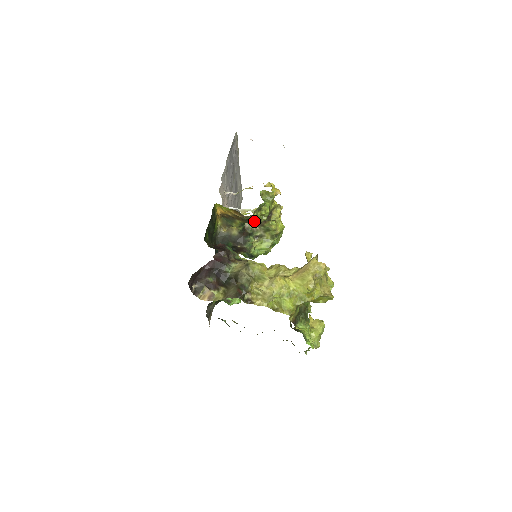
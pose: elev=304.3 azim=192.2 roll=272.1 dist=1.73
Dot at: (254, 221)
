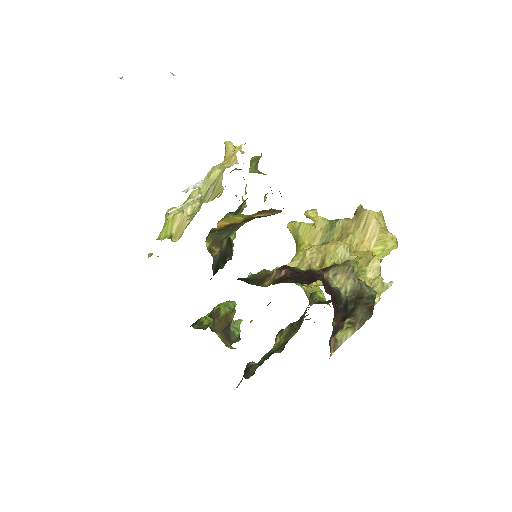
Dot at: occluded
